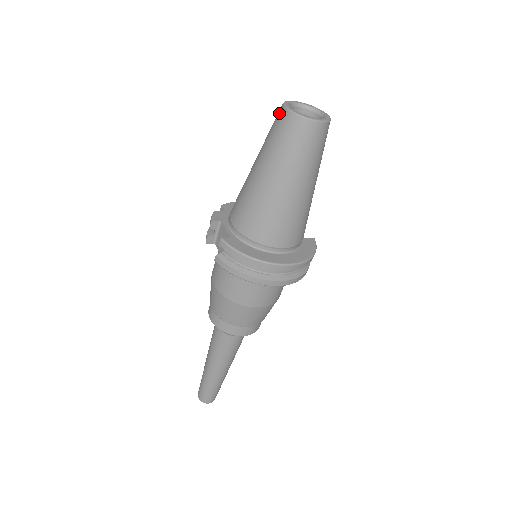
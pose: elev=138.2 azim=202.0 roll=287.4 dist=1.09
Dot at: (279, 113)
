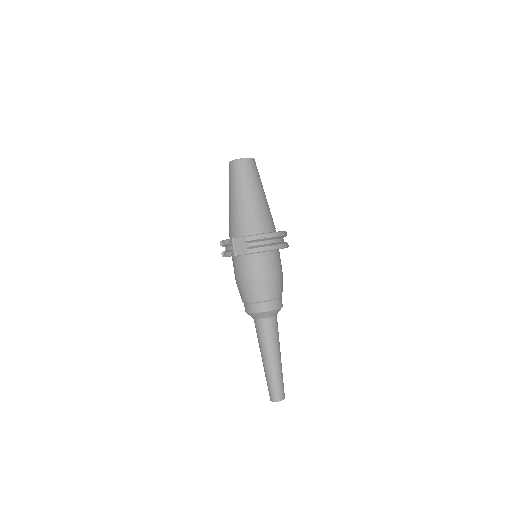
Dot at: (232, 165)
